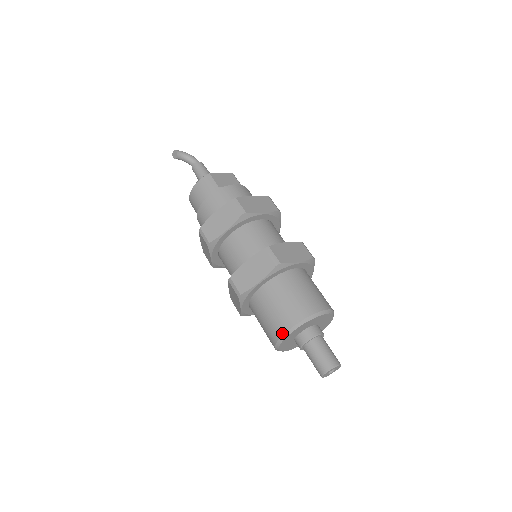
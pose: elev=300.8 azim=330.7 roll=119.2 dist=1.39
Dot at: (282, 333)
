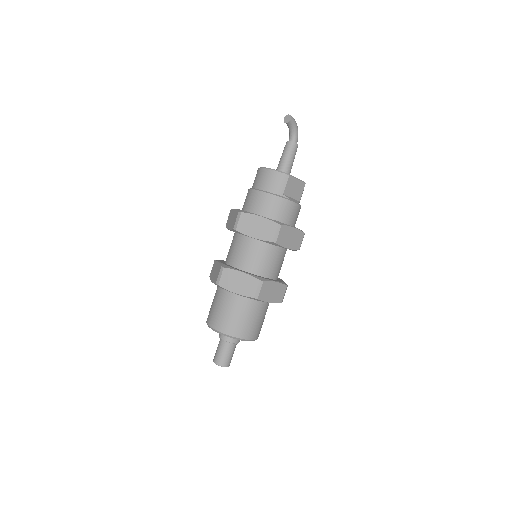
Dot at: (217, 329)
